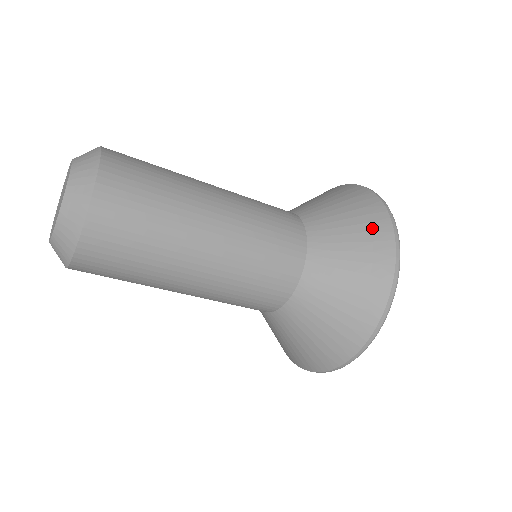
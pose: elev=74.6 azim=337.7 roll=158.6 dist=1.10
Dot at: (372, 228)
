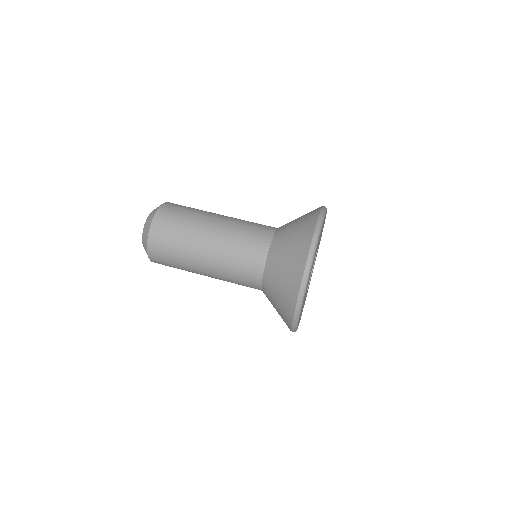
Dot at: (311, 211)
